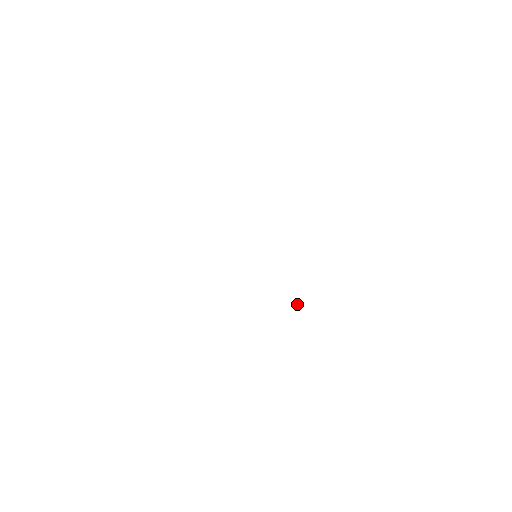
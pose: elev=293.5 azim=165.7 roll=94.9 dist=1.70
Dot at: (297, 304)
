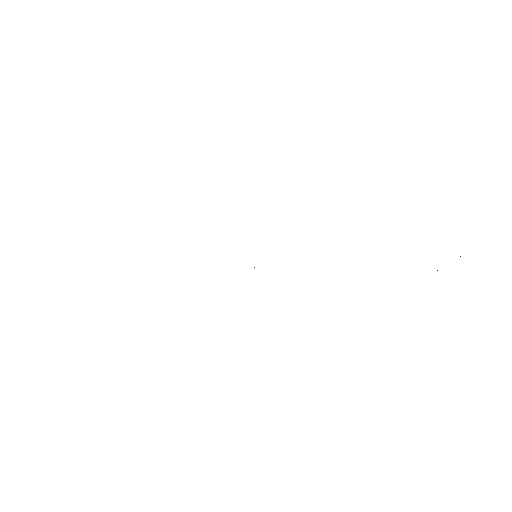
Dot at: occluded
